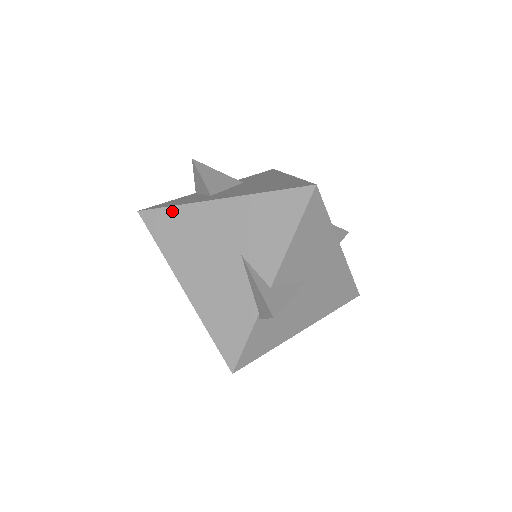
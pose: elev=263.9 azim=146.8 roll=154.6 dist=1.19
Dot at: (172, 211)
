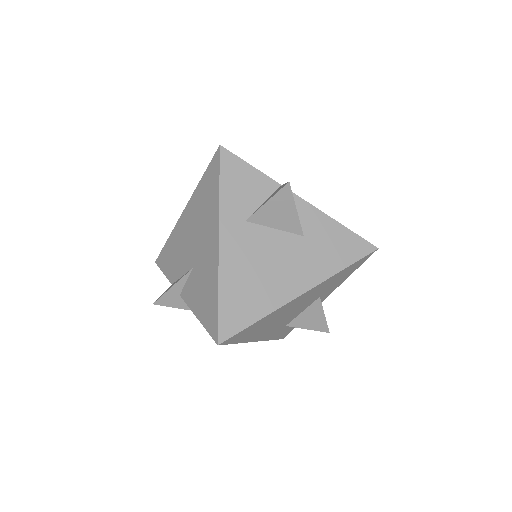
Dot at: (217, 188)
